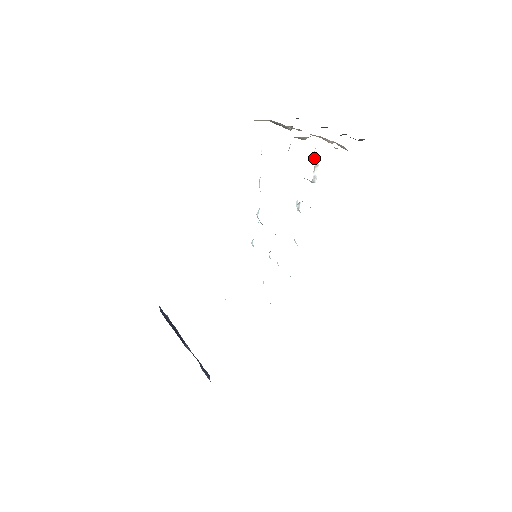
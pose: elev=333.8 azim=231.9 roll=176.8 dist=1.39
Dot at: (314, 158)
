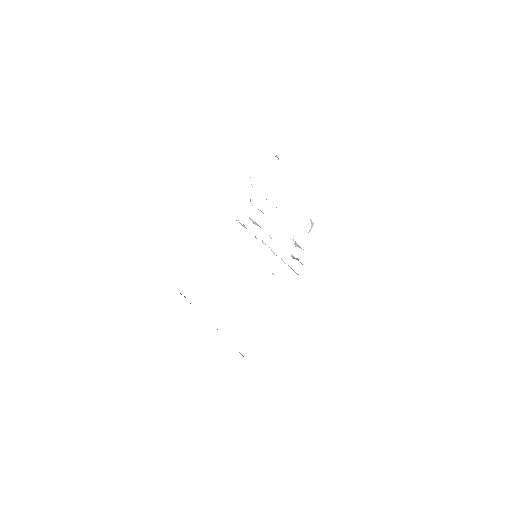
Dot at: (311, 223)
